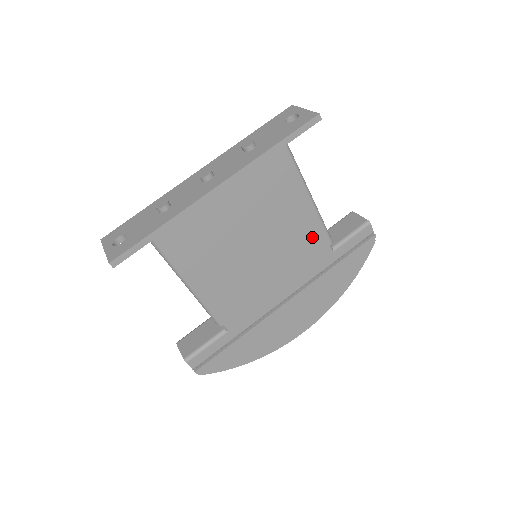
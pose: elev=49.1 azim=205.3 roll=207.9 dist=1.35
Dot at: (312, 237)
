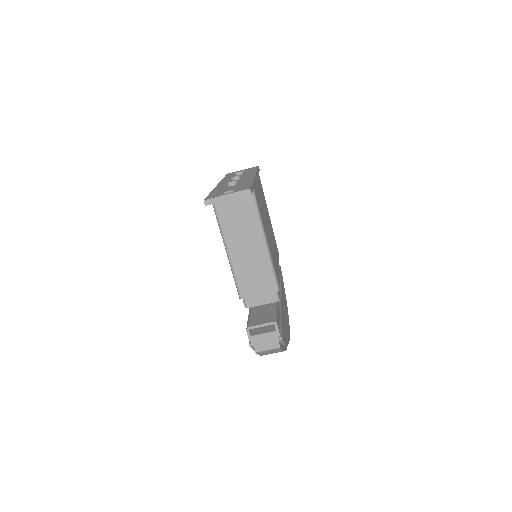
Dot at: (275, 243)
